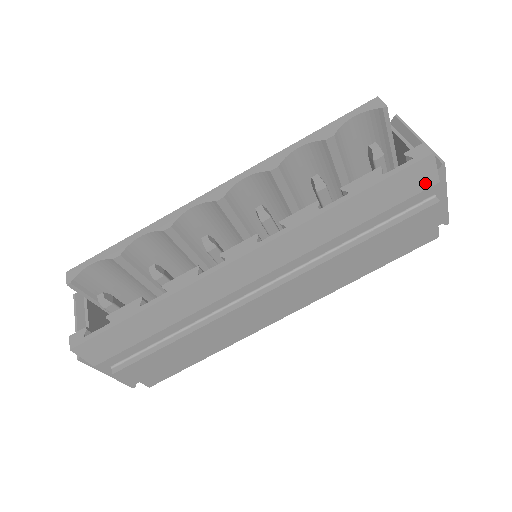
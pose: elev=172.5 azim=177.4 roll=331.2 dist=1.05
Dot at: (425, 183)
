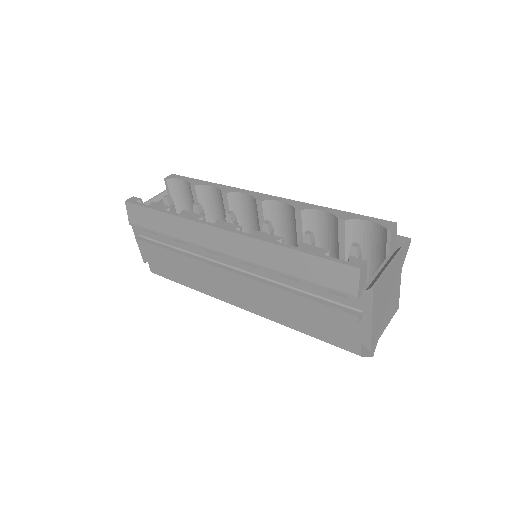
Dot at: (347, 287)
